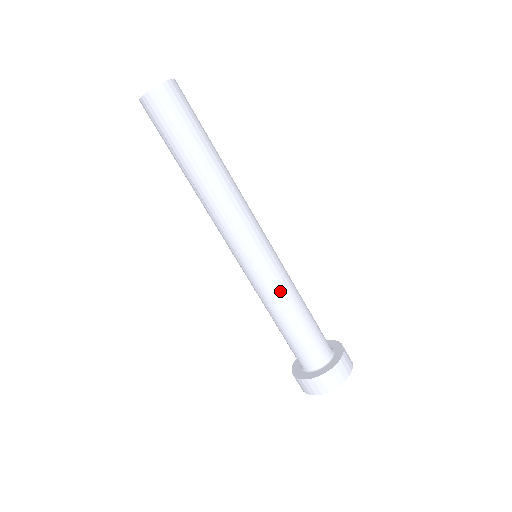
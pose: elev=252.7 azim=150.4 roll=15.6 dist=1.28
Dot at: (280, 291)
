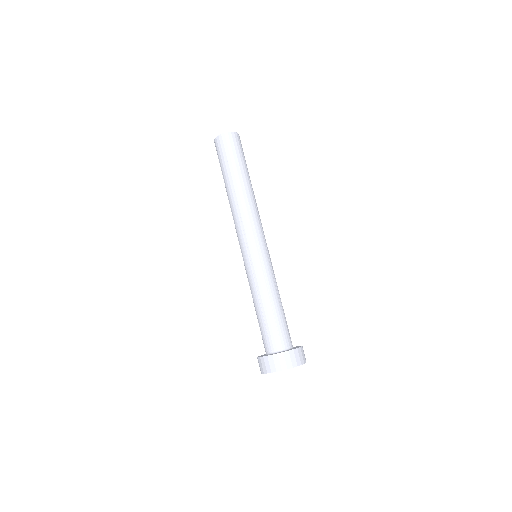
Dot at: (272, 279)
